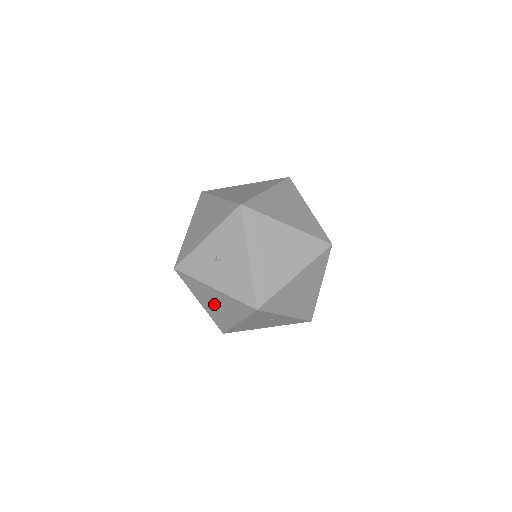
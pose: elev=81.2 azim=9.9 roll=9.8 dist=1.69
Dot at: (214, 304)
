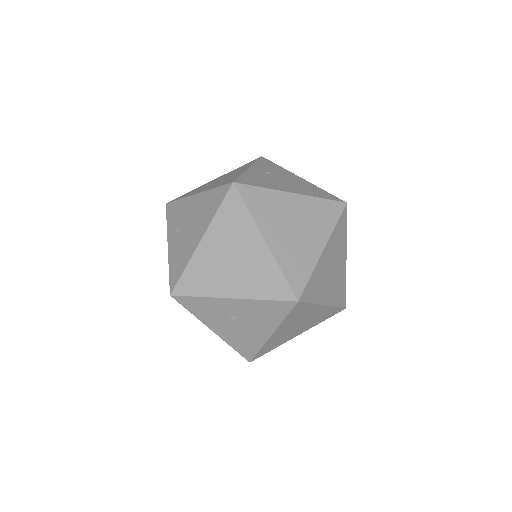
Dot at: occluded
